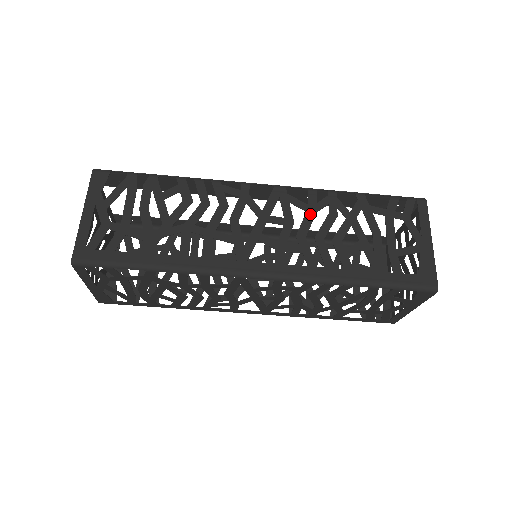
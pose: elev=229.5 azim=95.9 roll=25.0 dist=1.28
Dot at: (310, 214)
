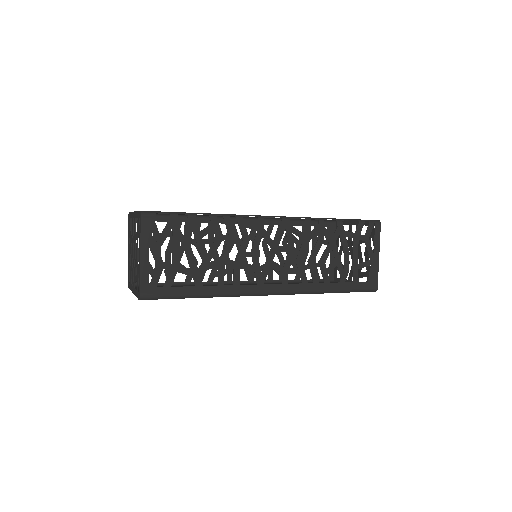
Dot at: (306, 242)
